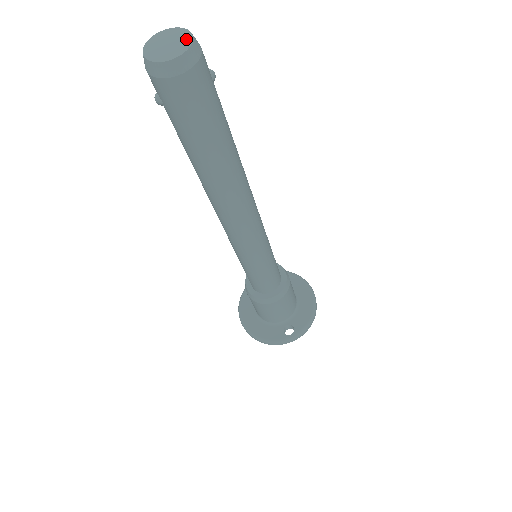
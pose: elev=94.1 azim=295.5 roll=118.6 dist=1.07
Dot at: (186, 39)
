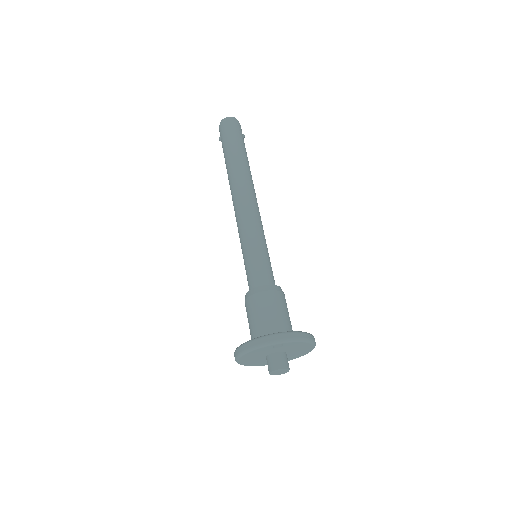
Dot at: occluded
